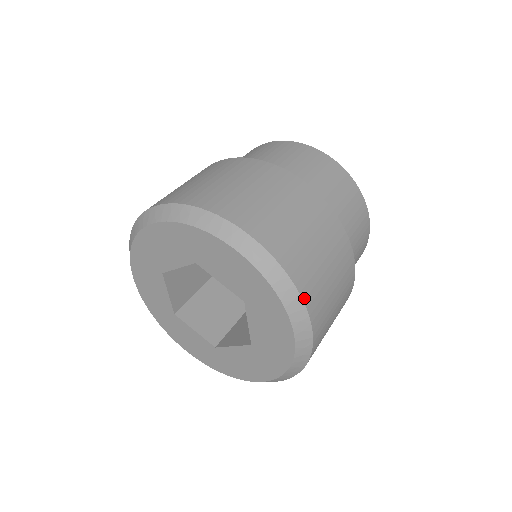
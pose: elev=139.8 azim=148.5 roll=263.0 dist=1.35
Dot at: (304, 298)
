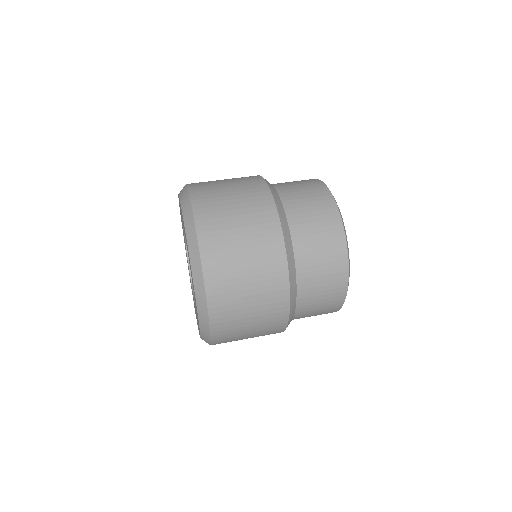
Dot at: (212, 323)
